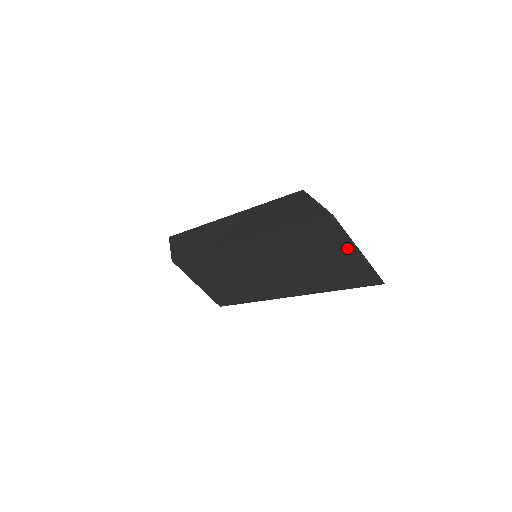
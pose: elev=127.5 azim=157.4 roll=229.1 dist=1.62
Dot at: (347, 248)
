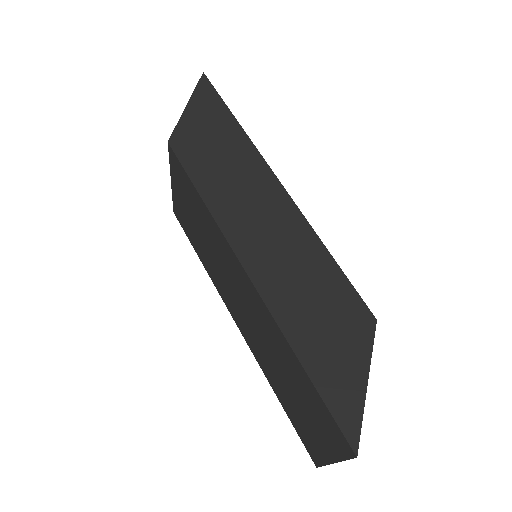
Dot at: (328, 447)
